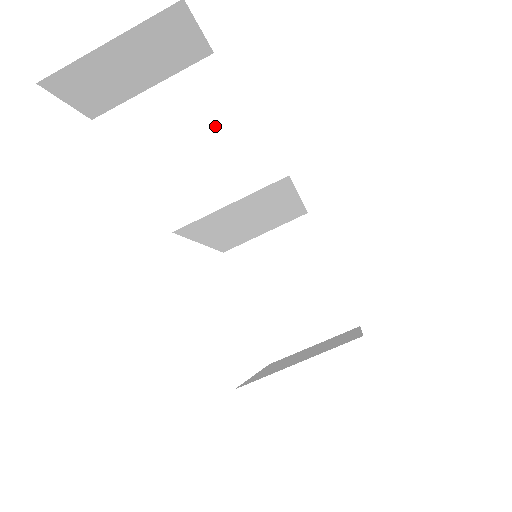
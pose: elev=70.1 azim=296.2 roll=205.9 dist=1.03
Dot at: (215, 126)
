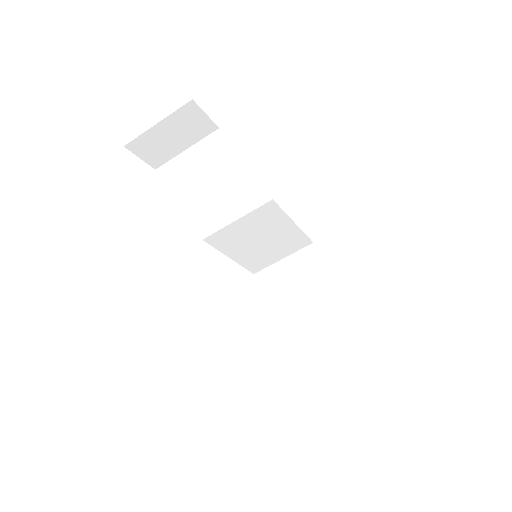
Dot at: (216, 165)
